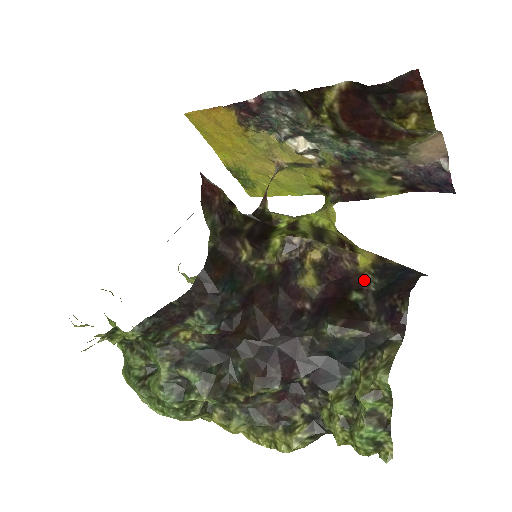
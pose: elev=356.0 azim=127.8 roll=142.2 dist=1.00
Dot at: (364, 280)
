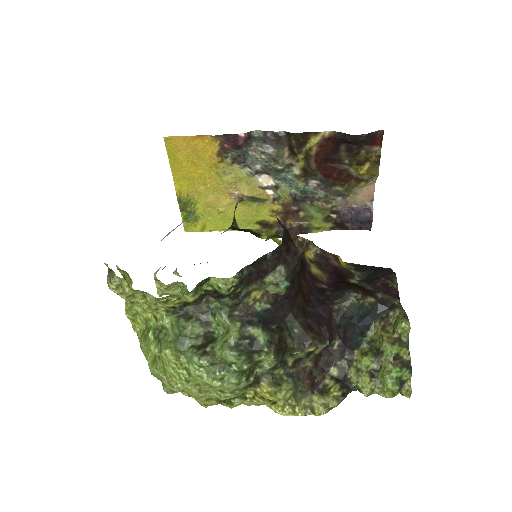
Dot at: (350, 273)
